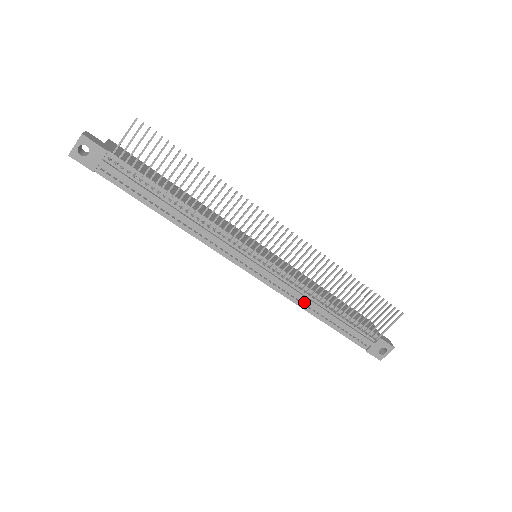
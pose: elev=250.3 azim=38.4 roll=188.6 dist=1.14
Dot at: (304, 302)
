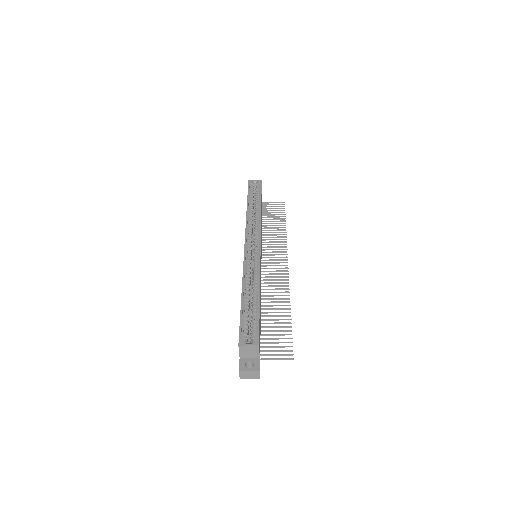
Dot at: occluded
